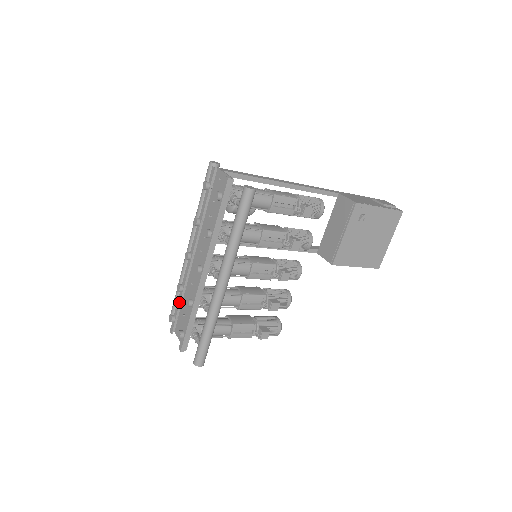
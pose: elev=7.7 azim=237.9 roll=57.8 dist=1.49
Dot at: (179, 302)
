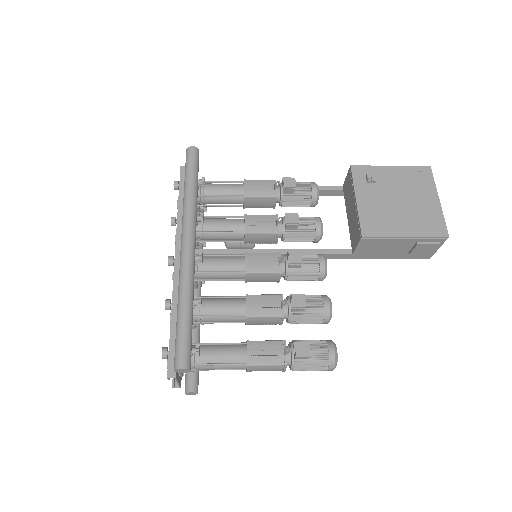
Dot at: occluded
